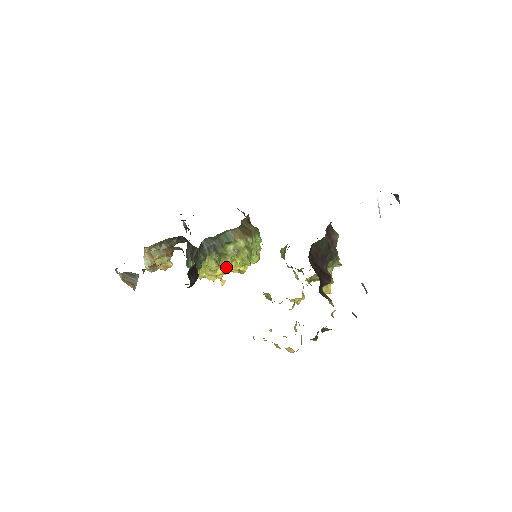
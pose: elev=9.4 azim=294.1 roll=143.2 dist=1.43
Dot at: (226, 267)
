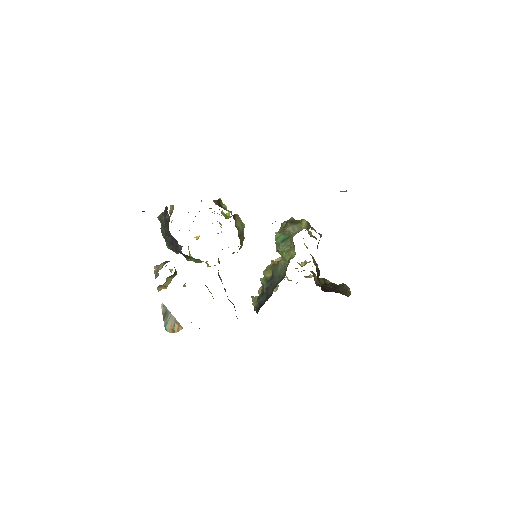
Dot at: occluded
